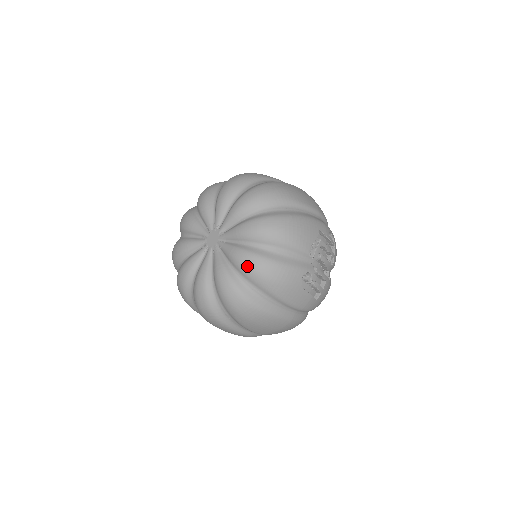
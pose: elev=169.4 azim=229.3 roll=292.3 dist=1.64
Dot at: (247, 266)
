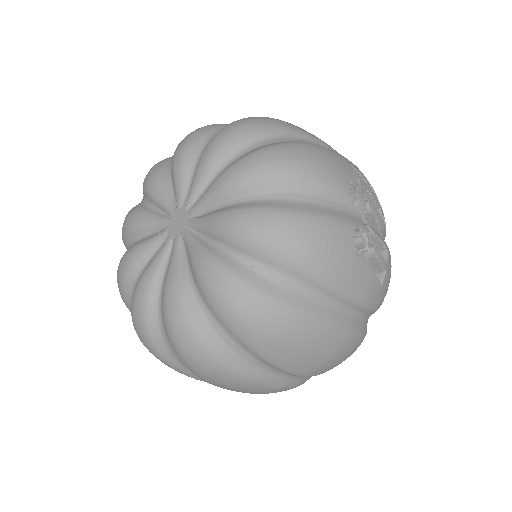
Dot at: (251, 232)
